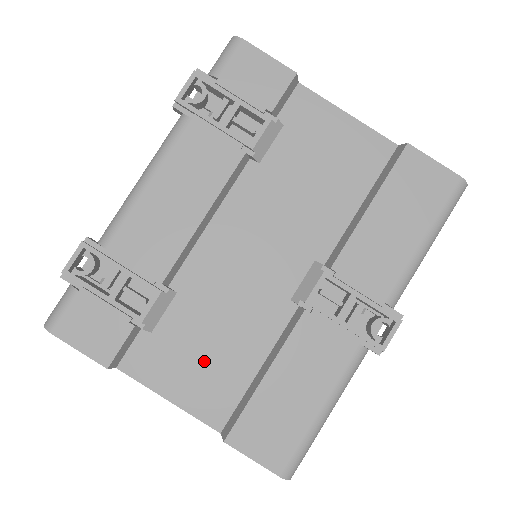
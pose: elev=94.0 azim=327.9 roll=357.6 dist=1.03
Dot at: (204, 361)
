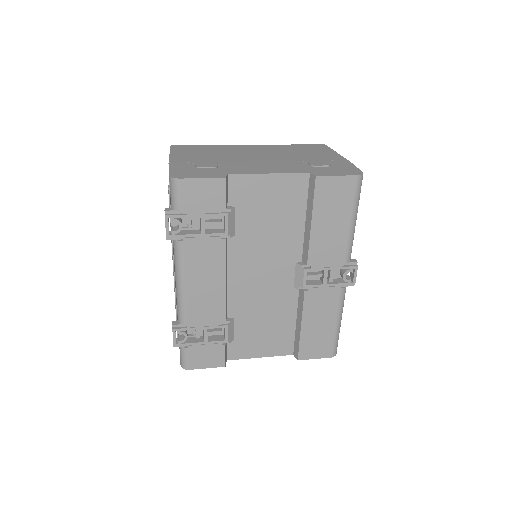
Dot at: (267, 334)
